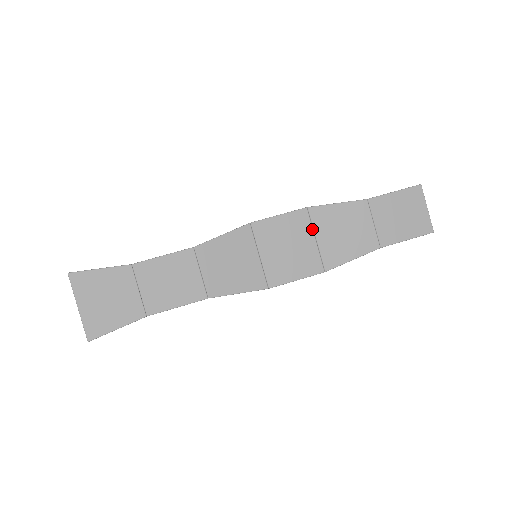
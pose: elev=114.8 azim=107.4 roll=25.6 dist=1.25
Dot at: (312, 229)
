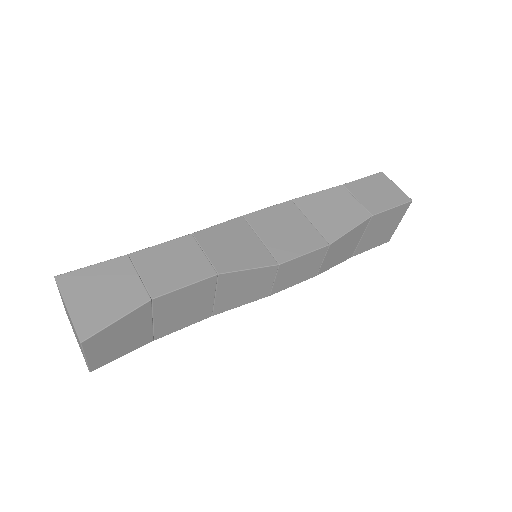
Dot at: (303, 214)
